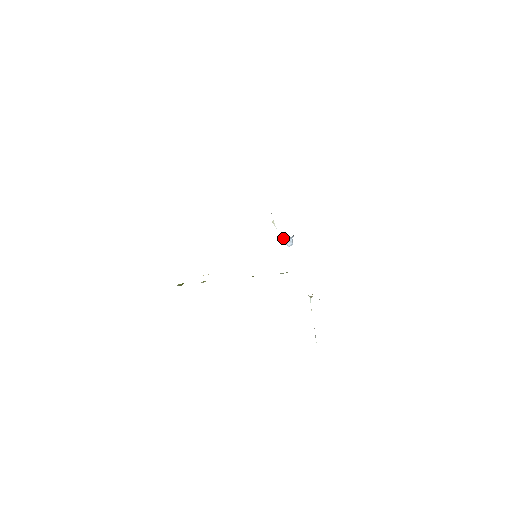
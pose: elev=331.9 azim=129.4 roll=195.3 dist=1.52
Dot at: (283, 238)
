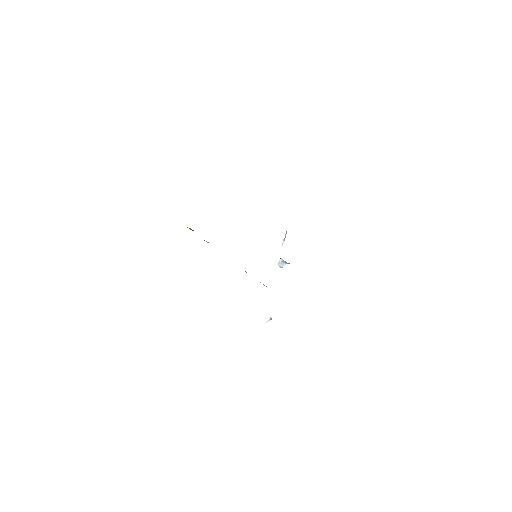
Dot at: (281, 258)
